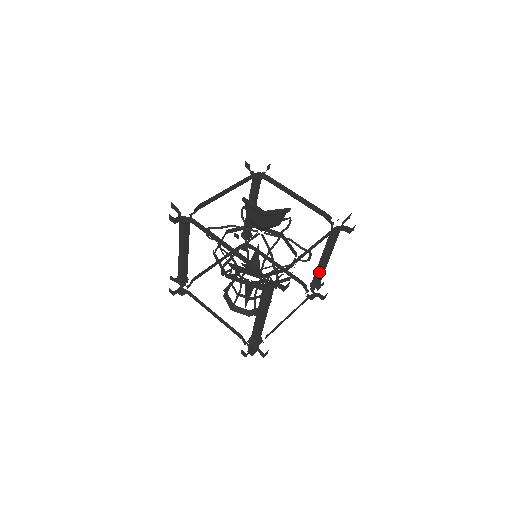
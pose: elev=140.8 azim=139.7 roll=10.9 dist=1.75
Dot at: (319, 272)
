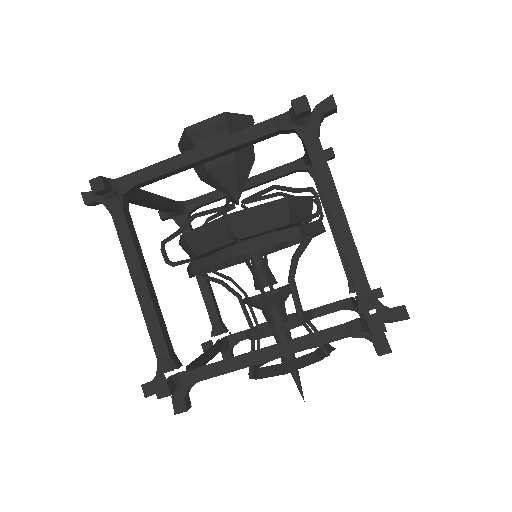
Dot at: occluded
